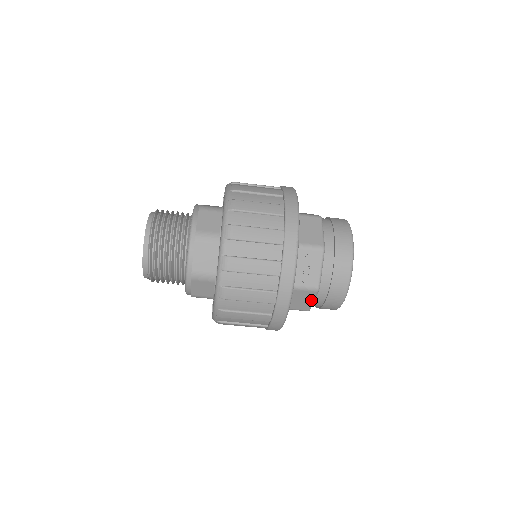
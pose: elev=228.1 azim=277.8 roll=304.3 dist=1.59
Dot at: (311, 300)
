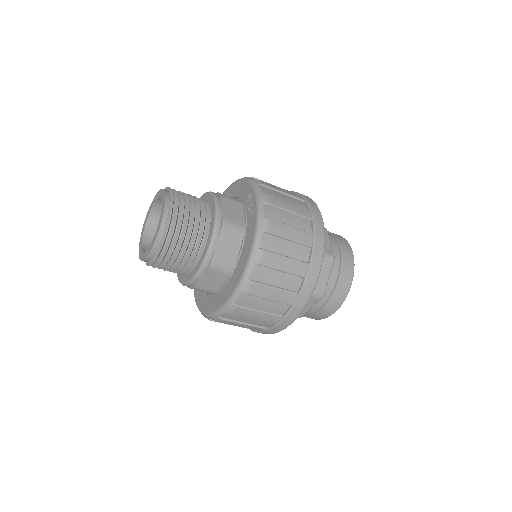
Dot at: occluded
